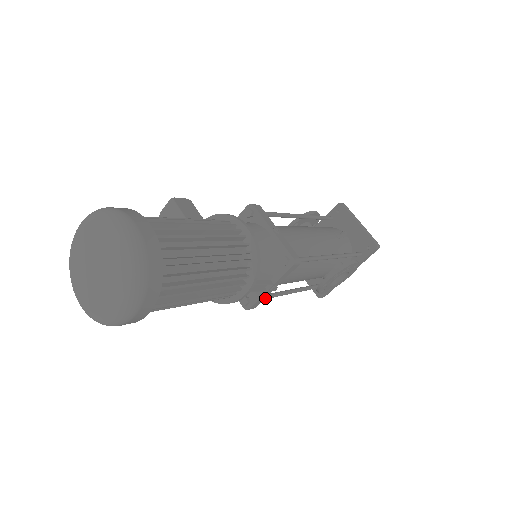
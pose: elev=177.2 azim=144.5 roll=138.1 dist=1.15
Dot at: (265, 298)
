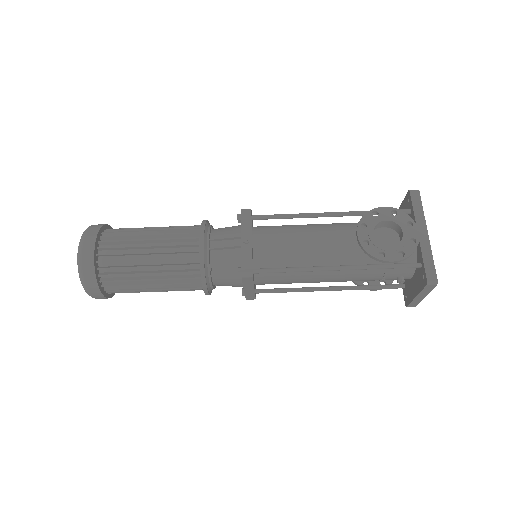
Dot at: (272, 269)
